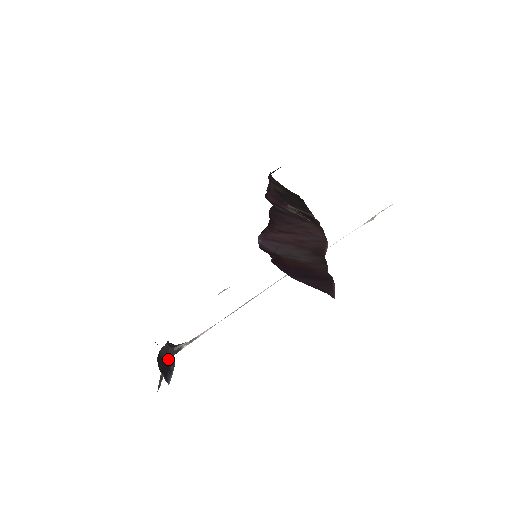
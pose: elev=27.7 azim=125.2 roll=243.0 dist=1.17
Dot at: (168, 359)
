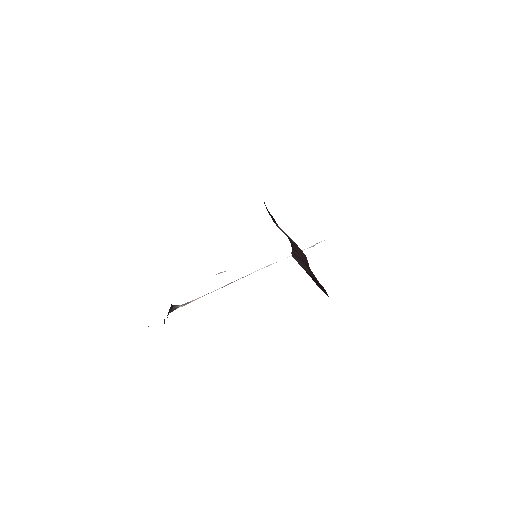
Dot at: (167, 315)
